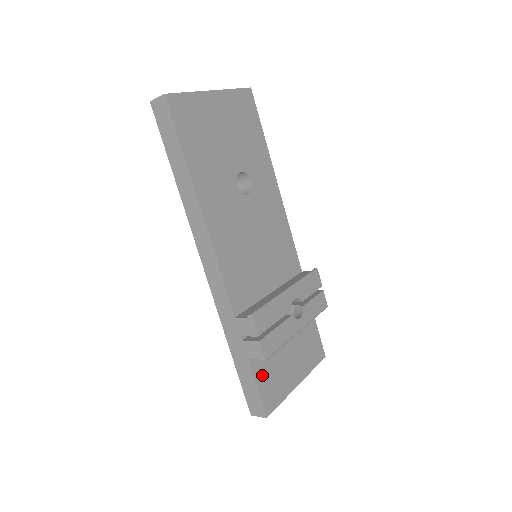
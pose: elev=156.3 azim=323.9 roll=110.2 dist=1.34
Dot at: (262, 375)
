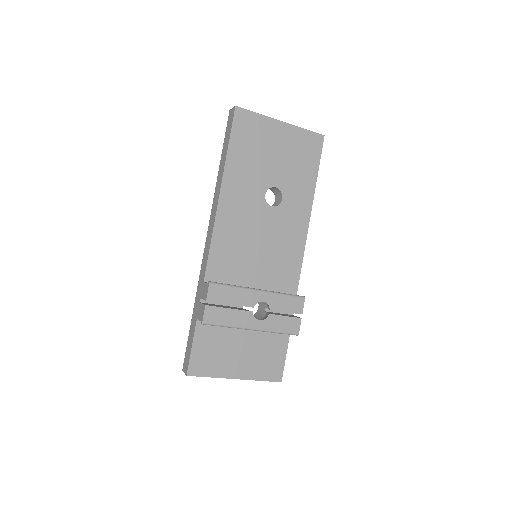
Dot at: (203, 341)
